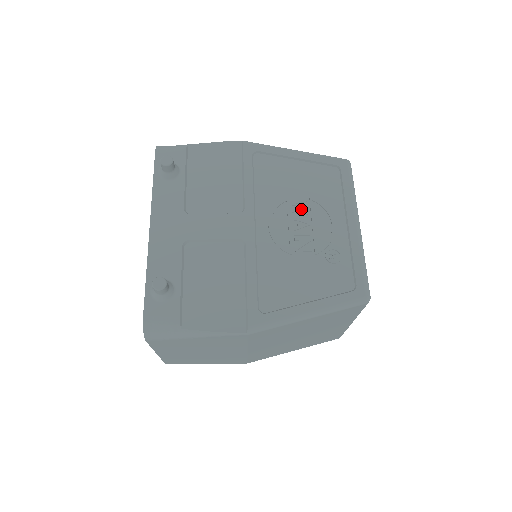
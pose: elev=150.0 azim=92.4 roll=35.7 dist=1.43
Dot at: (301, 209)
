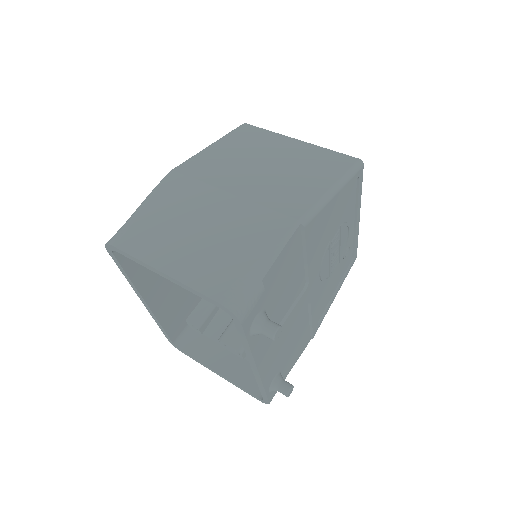
Dot at: (336, 241)
